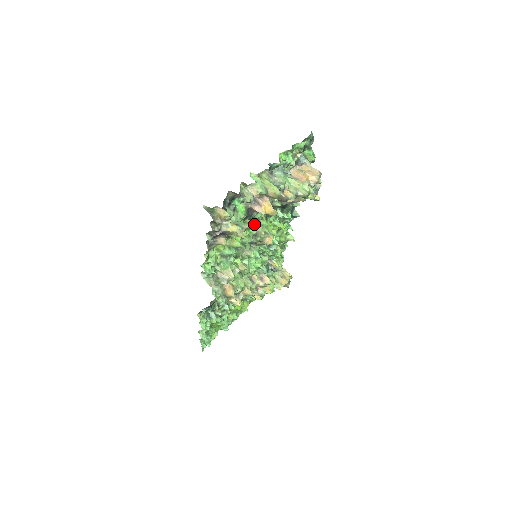
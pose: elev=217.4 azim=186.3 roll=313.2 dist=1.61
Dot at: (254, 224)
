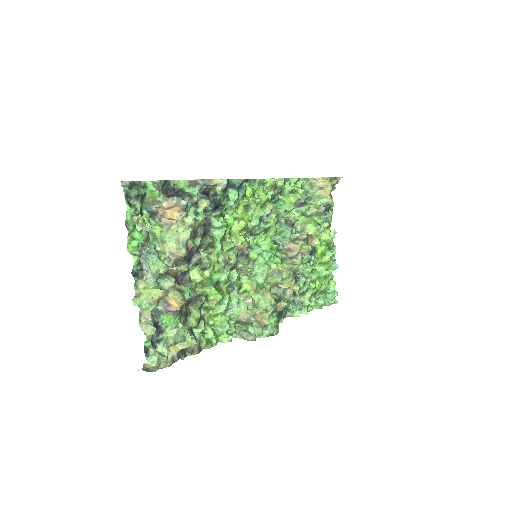
Dot at: (209, 269)
